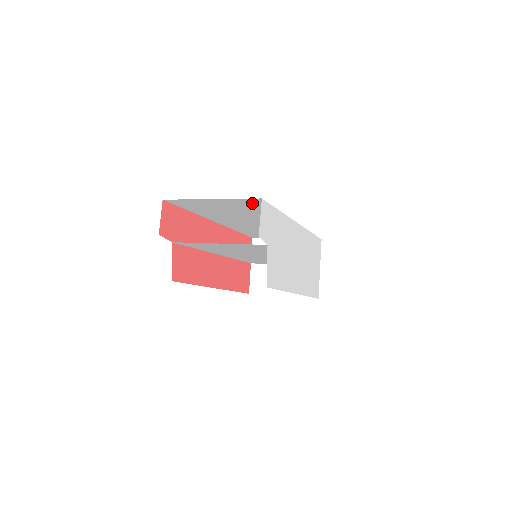
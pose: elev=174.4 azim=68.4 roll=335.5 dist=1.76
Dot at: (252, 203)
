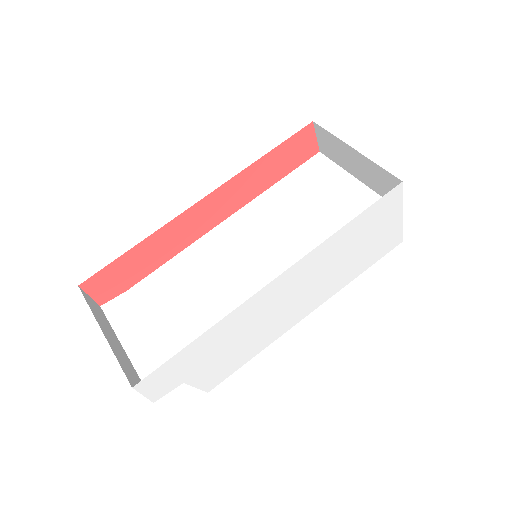
Dot at: occluded
